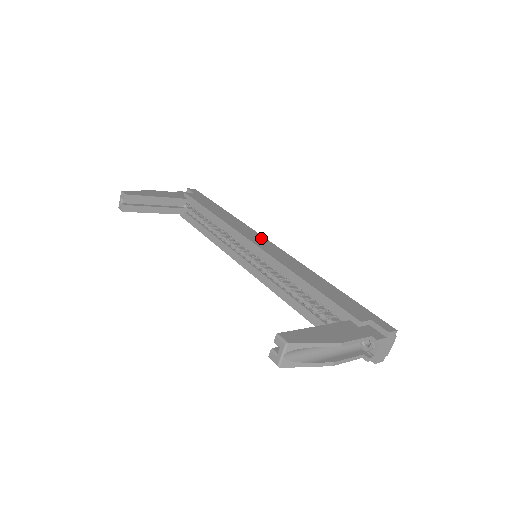
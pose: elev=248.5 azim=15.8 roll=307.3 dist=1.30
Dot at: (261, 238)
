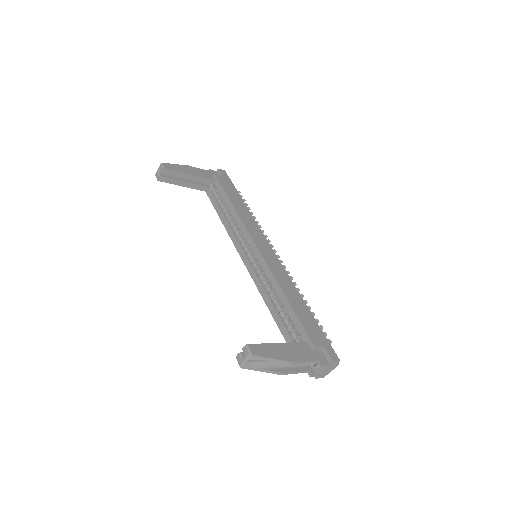
Dot at: (265, 242)
